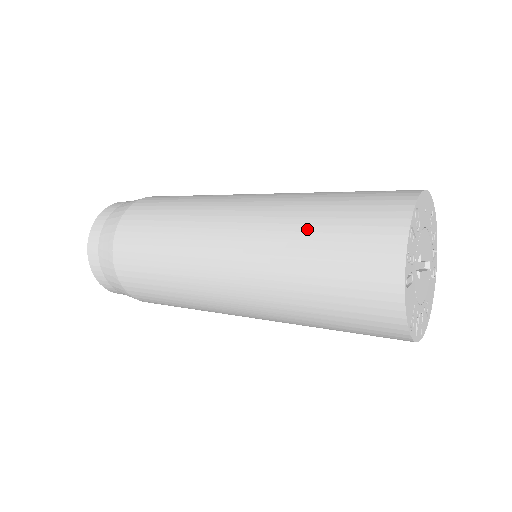
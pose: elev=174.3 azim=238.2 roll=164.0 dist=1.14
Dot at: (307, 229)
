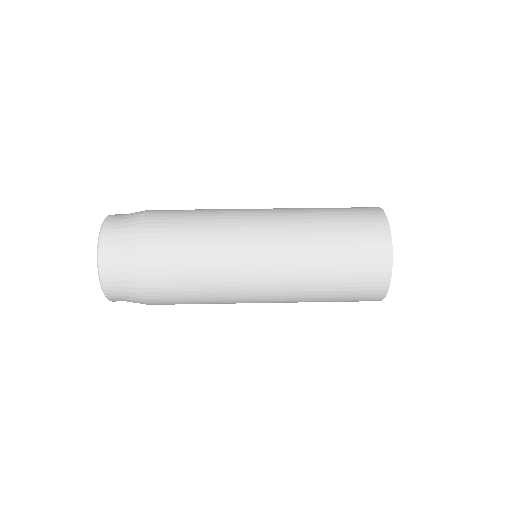
Dot at: (326, 246)
